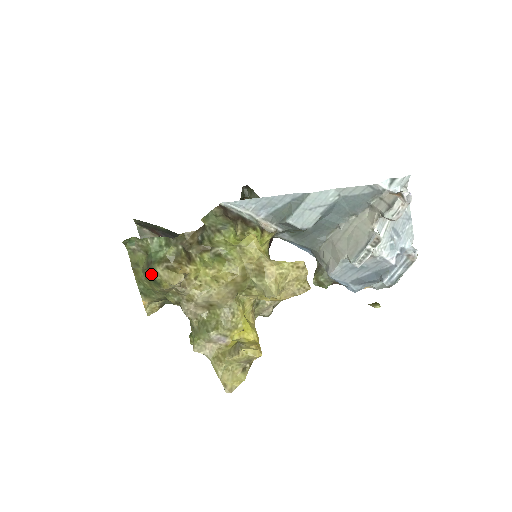
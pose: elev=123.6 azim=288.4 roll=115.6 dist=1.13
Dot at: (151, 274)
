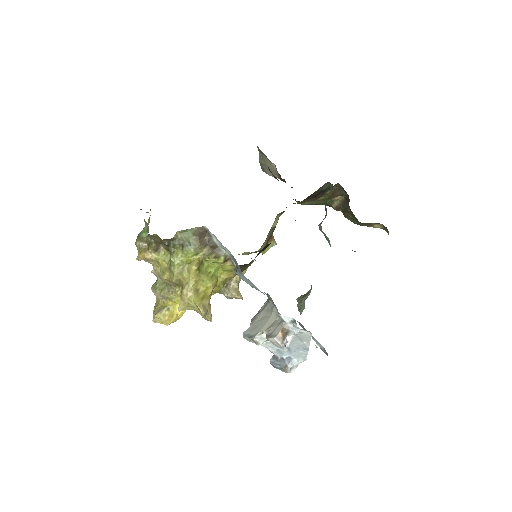
Dot at: occluded
